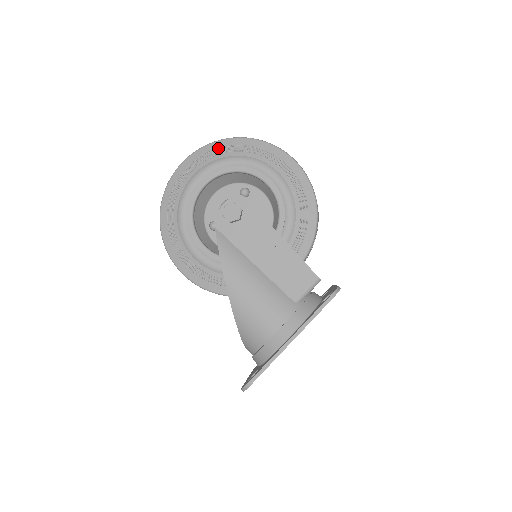
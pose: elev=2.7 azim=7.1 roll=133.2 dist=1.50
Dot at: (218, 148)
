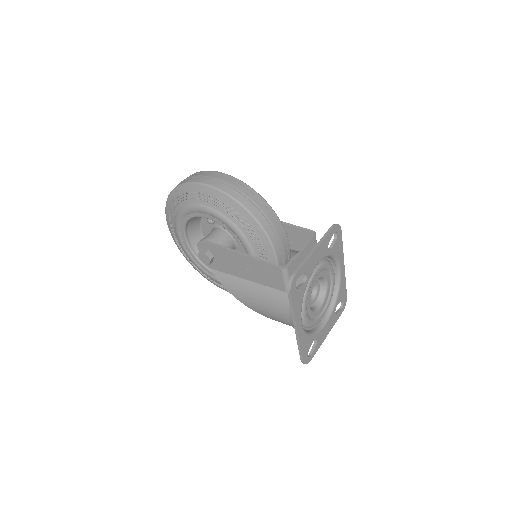
Dot at: (169, 210)
